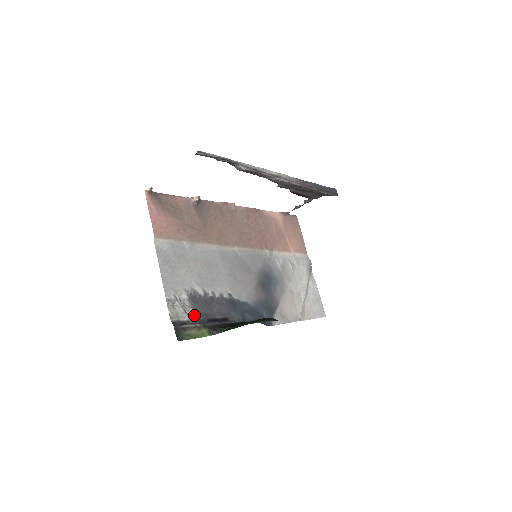
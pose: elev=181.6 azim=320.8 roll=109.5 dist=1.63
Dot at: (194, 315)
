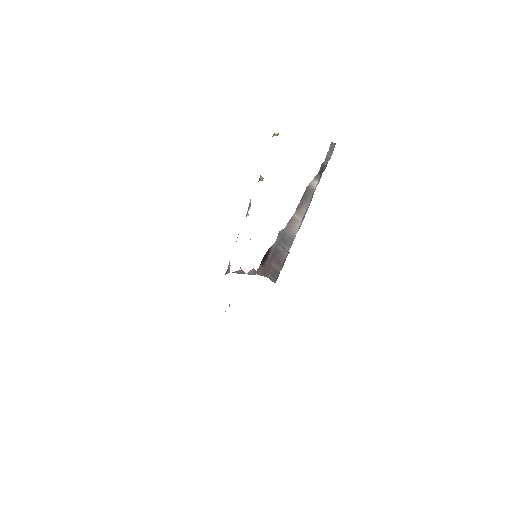
Dot at: occluded
